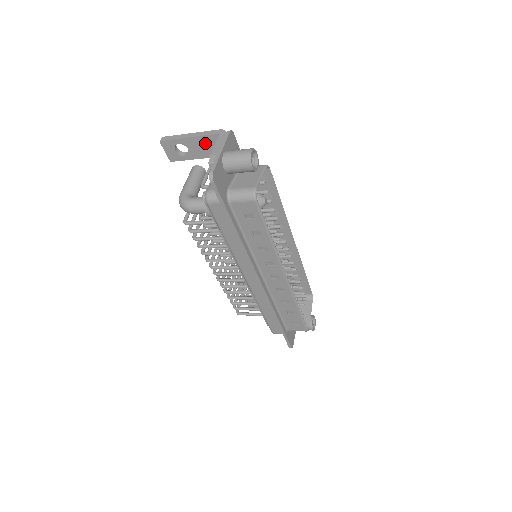
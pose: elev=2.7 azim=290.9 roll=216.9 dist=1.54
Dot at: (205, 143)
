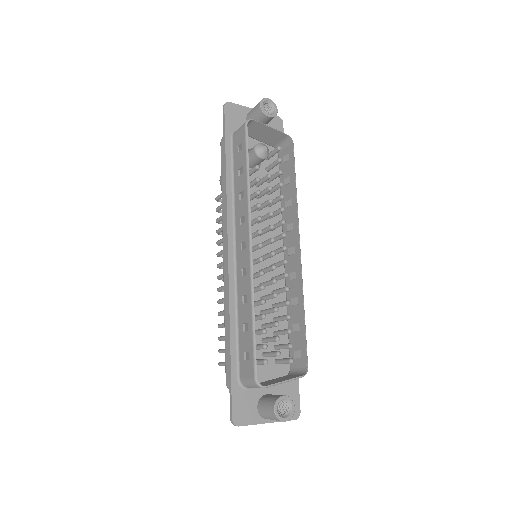
Dot at: occluded
